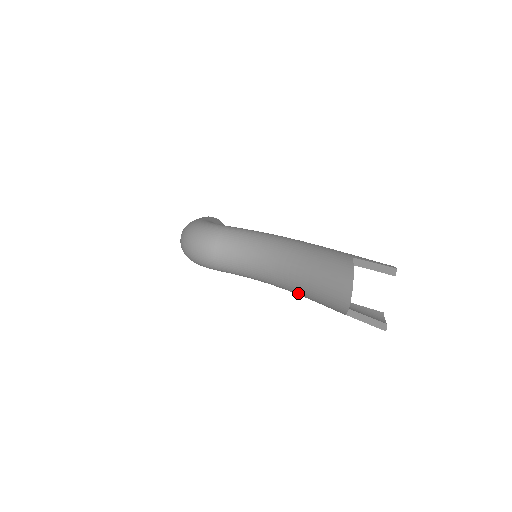
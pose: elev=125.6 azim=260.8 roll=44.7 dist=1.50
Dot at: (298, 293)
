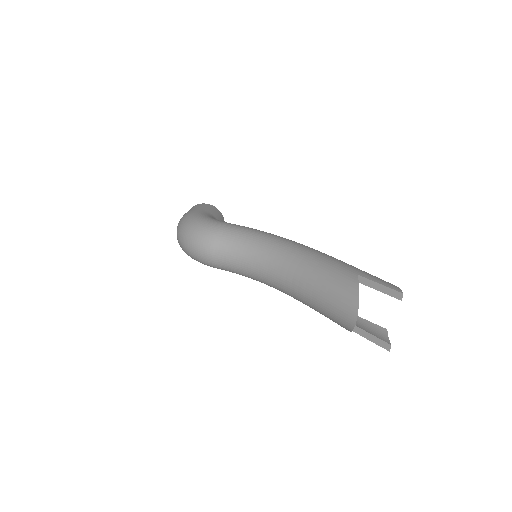
Dot at: (300, 301)
